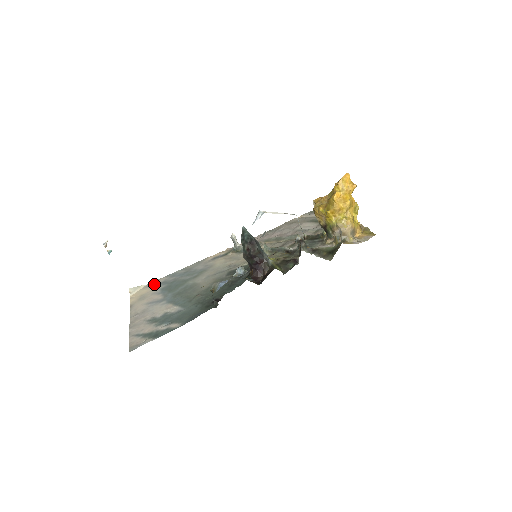
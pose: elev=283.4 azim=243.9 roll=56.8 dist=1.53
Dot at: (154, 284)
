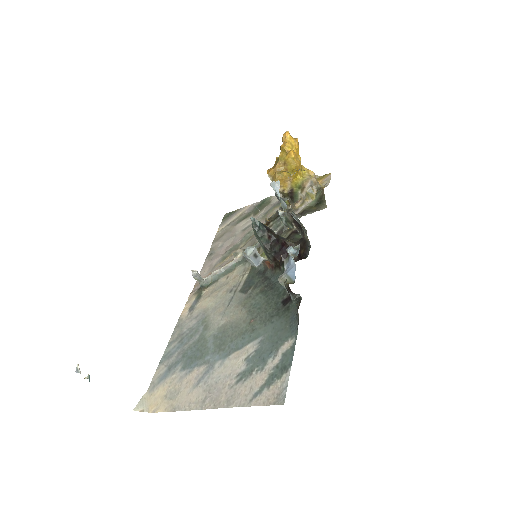
Dot at: (159, 379)
